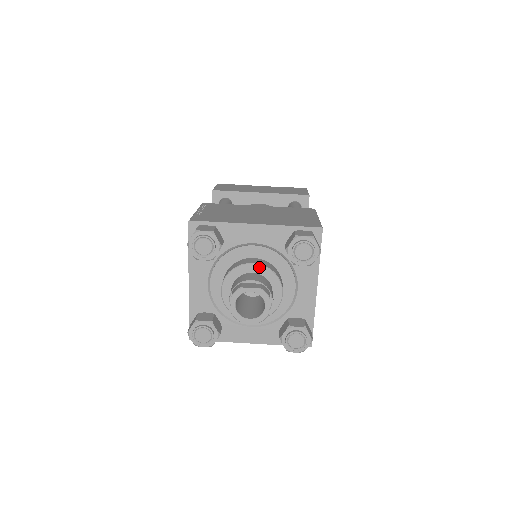
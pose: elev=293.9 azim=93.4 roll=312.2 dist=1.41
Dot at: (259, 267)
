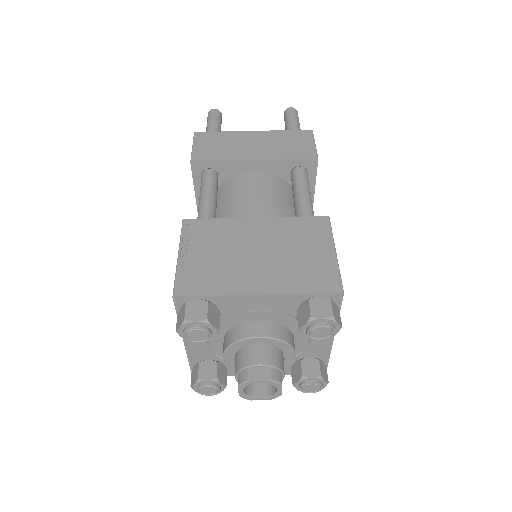
Dot at: (266, 339)
